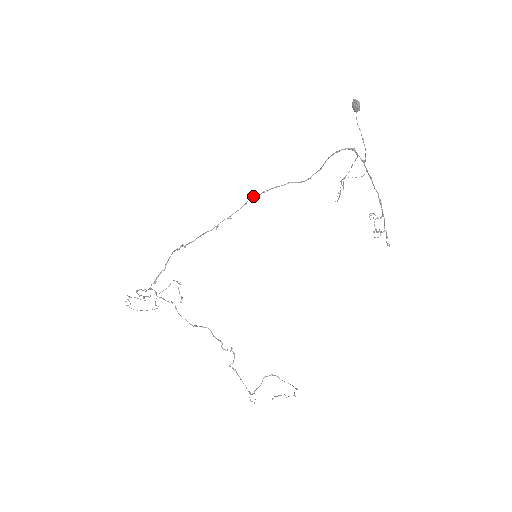
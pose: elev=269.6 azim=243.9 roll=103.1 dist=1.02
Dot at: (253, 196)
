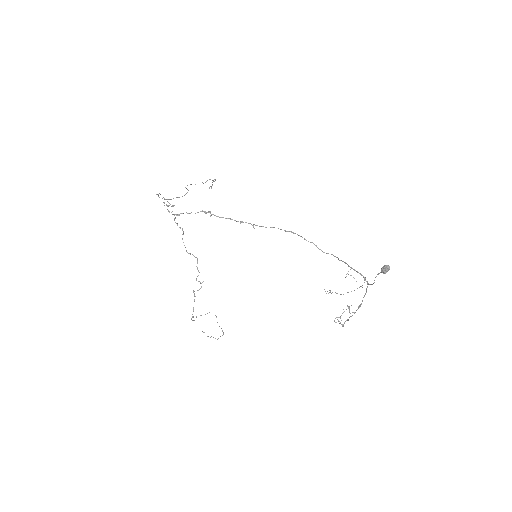
Dot at: (281, 229)
